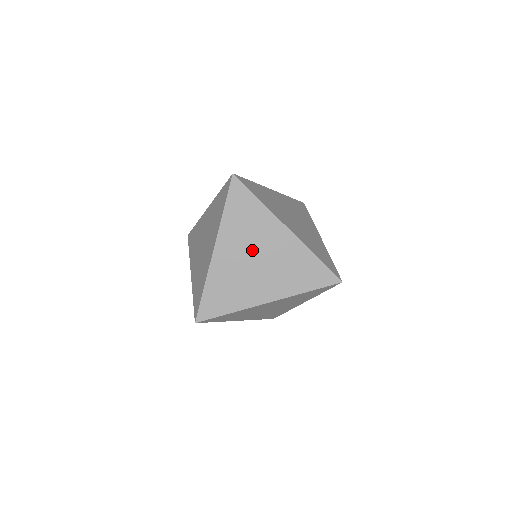
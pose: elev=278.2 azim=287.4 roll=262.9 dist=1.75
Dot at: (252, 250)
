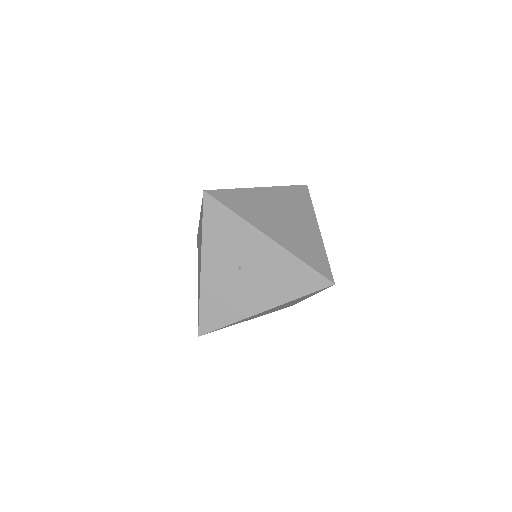
Dot at: (237, 263)
